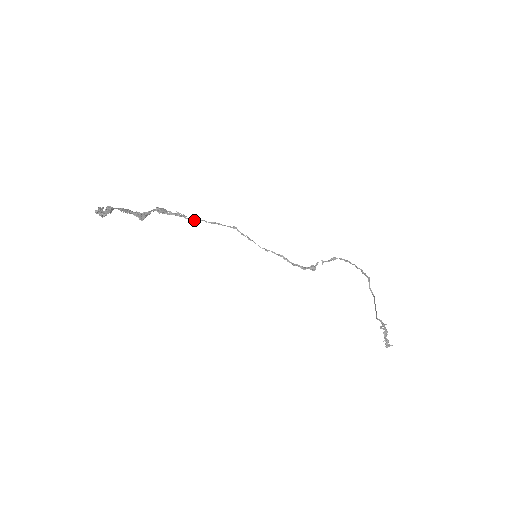
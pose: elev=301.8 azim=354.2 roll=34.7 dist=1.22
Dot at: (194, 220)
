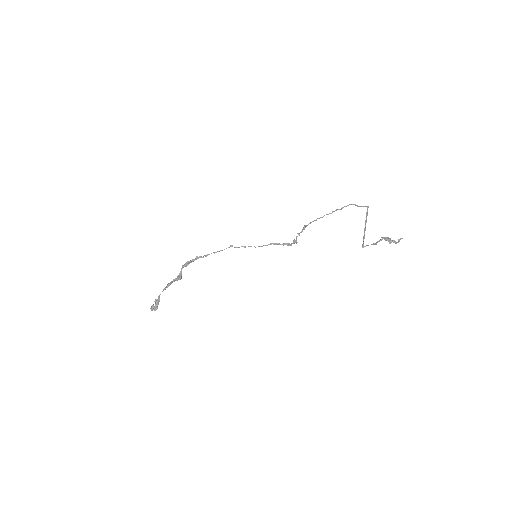
Dot at: occluded
